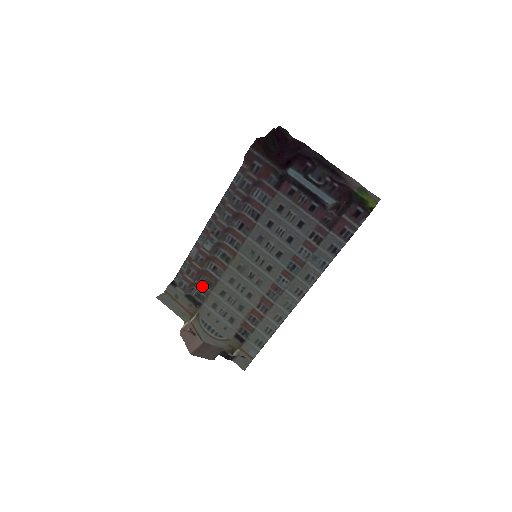
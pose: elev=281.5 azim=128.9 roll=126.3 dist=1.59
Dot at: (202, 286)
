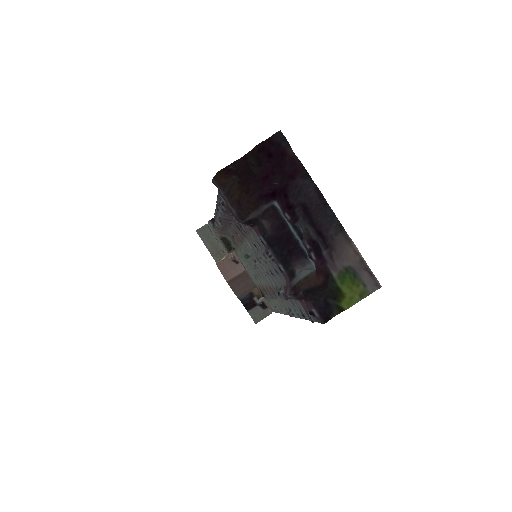
Dot at: (230, 239)
